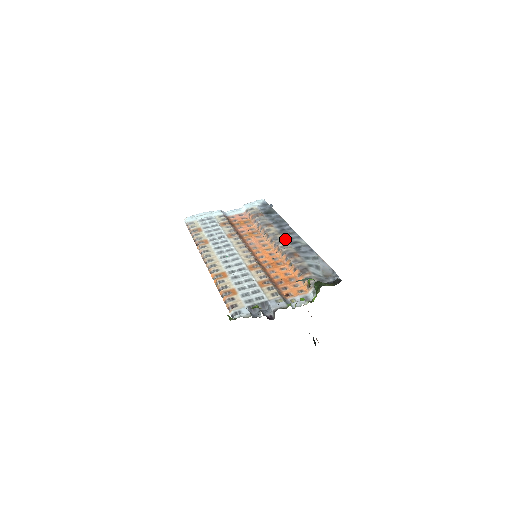
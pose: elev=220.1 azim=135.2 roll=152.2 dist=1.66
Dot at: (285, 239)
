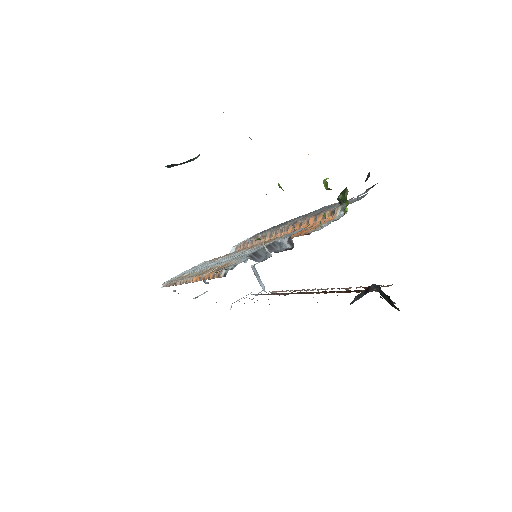
Dot at: (287, 223)
